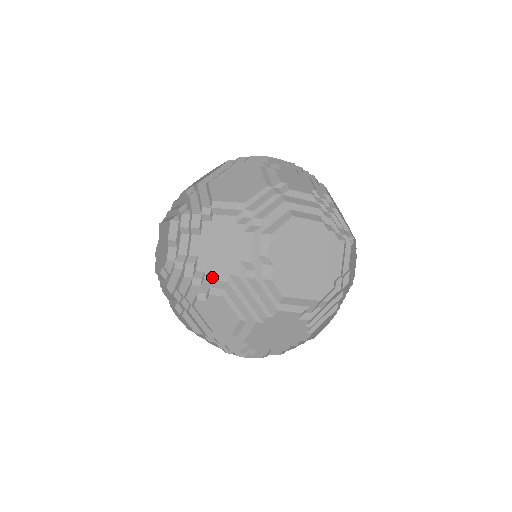
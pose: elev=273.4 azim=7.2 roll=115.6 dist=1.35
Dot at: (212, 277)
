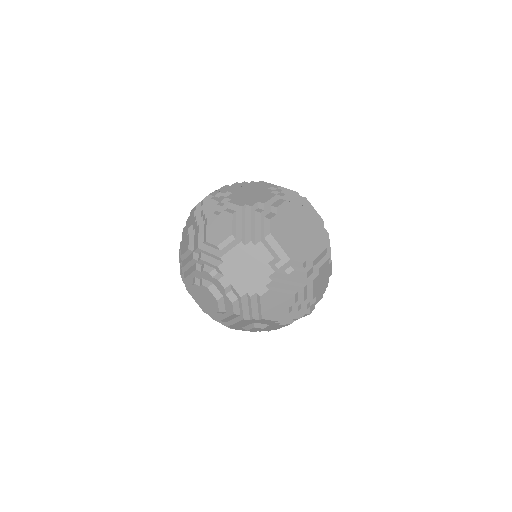
Dot at: (234, 202)
